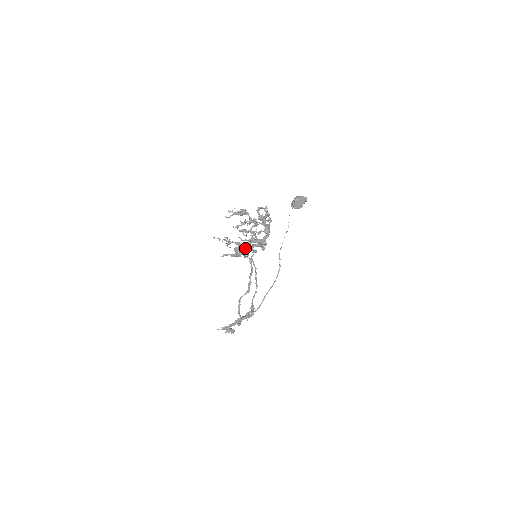
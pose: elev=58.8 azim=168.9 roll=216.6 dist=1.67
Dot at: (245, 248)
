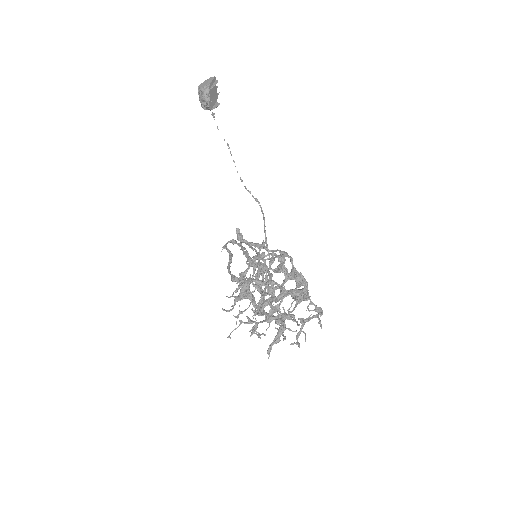
Dot at: (285, 319)
